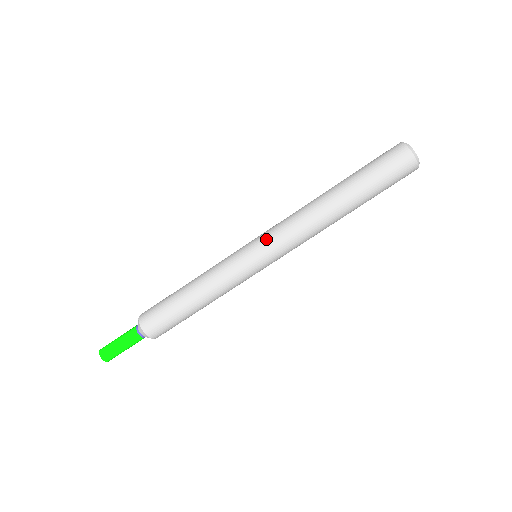
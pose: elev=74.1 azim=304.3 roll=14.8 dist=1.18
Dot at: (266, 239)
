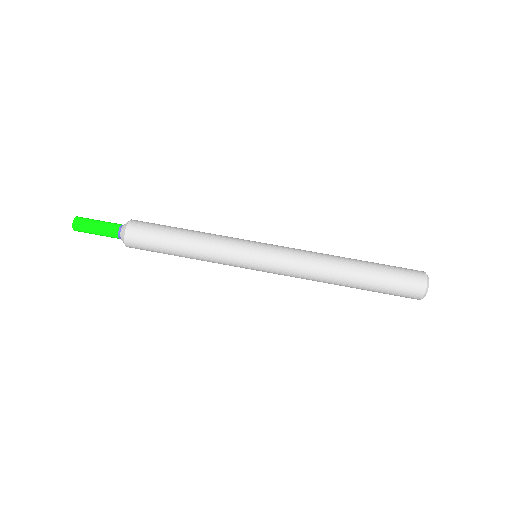
Dot at: (276, 248)
